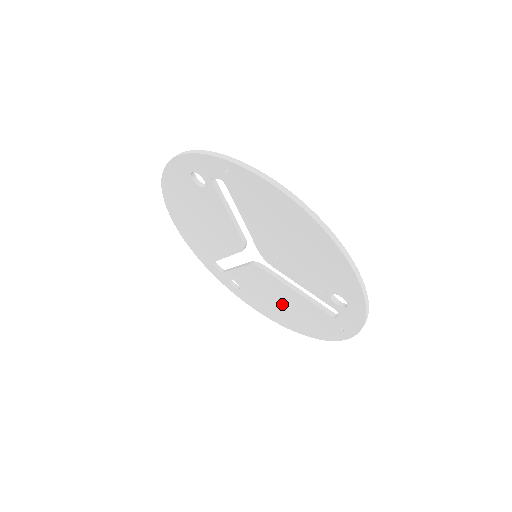
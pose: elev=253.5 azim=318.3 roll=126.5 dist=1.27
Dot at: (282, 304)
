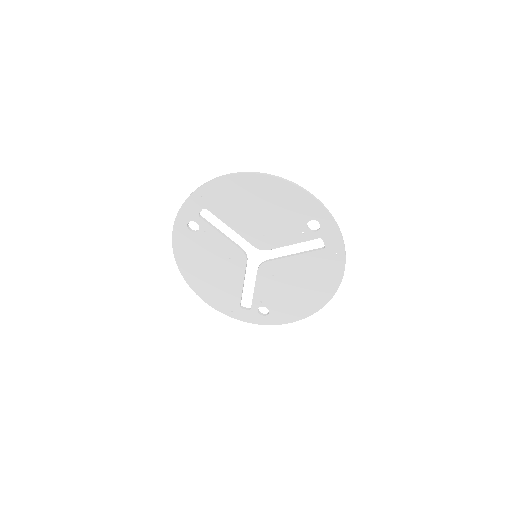
Dot at: (297, 285)
